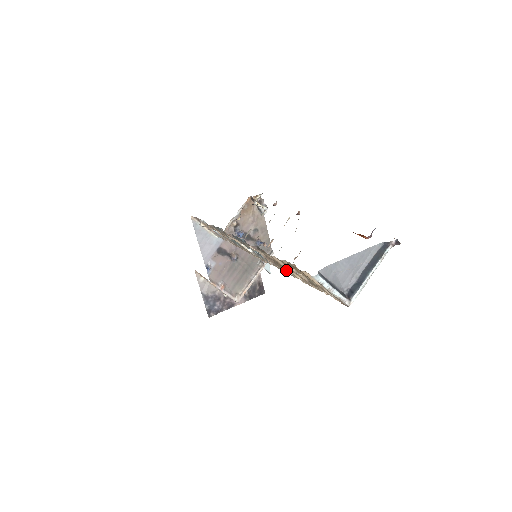
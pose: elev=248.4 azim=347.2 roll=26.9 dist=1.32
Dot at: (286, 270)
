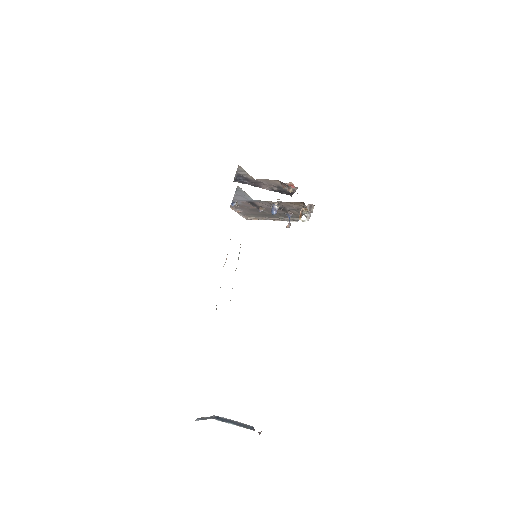
Dot at: occluded
